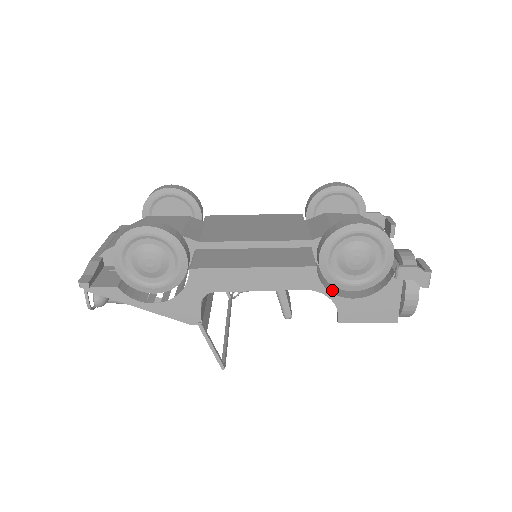
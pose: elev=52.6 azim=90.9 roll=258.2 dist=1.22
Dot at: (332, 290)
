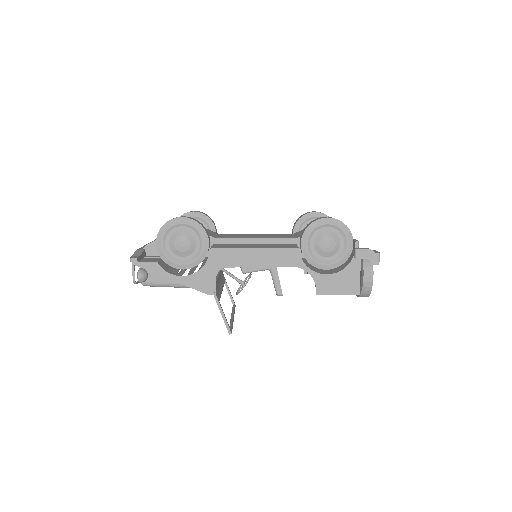
Dot at: (311, 269)
